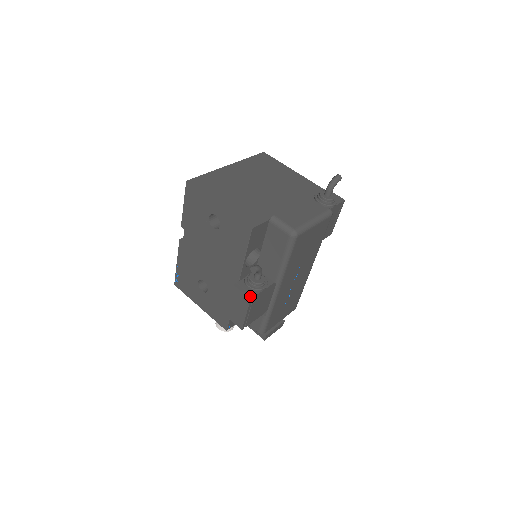
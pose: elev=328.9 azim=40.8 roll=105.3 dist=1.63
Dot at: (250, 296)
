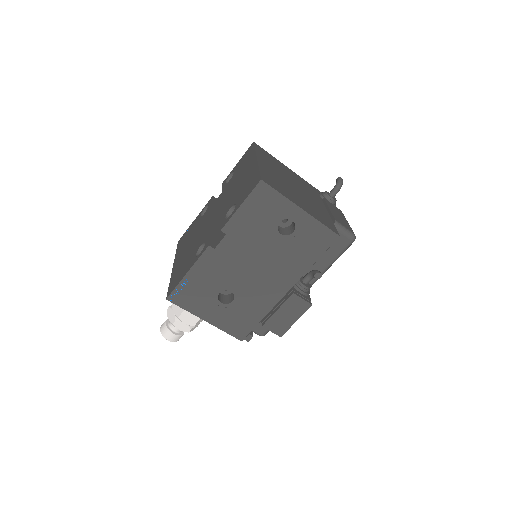
Dot at: (310, 302)
